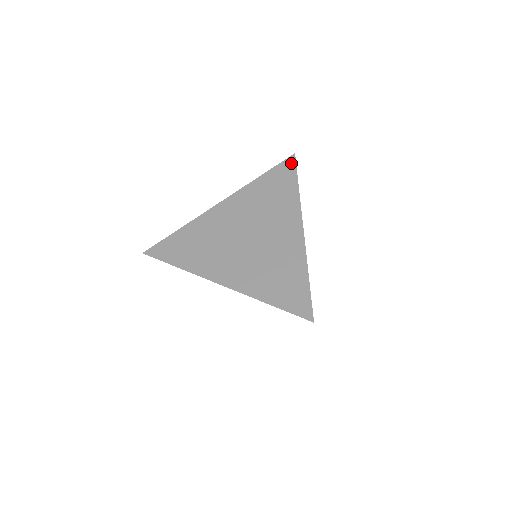
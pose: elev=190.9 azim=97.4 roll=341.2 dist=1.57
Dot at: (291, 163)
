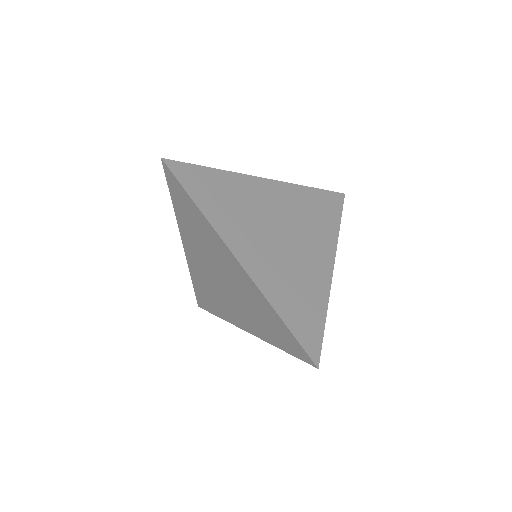
Dot at: (340, 199)
